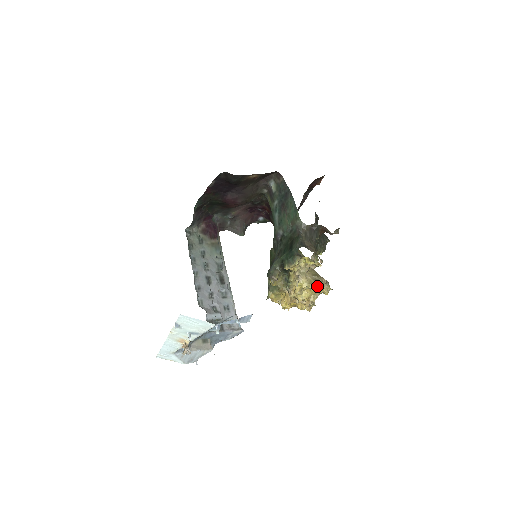
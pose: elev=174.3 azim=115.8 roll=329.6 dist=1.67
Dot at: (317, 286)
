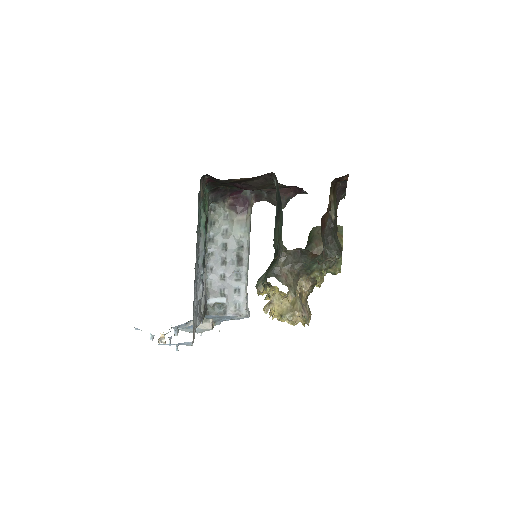
Dot at: (287, 318)
